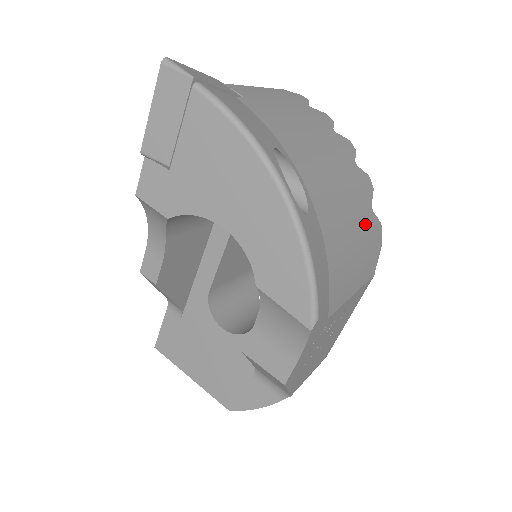
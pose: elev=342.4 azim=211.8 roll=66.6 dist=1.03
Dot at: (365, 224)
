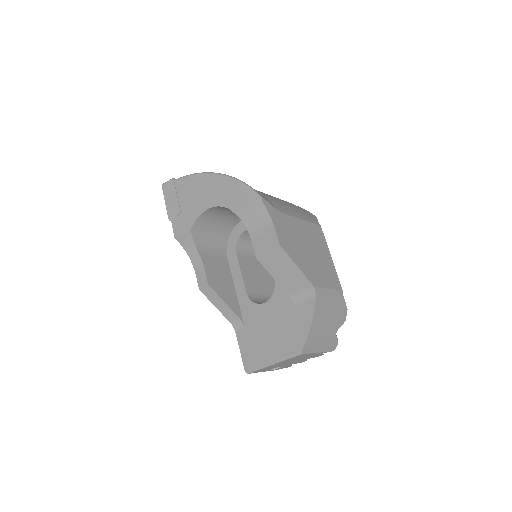
Dot at: (291, 204)
